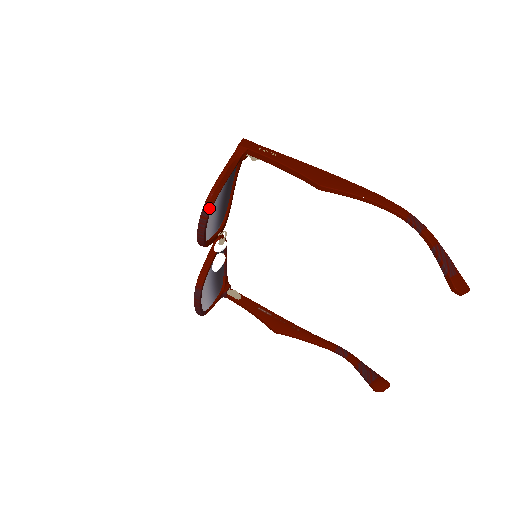
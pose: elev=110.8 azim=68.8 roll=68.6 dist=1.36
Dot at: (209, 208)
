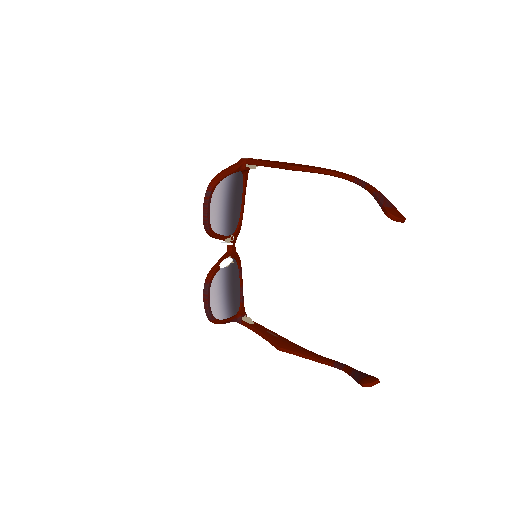
Dot at: (210, 189)
